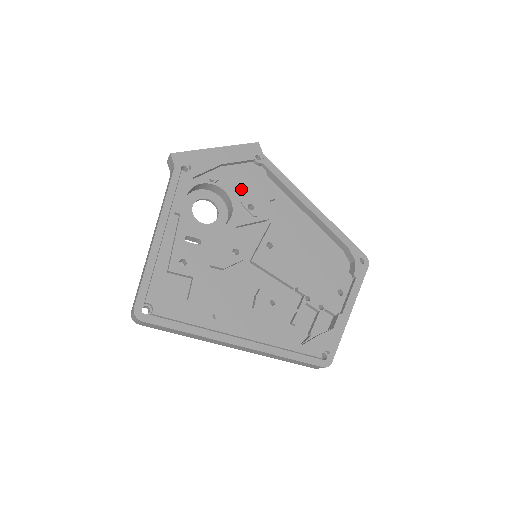
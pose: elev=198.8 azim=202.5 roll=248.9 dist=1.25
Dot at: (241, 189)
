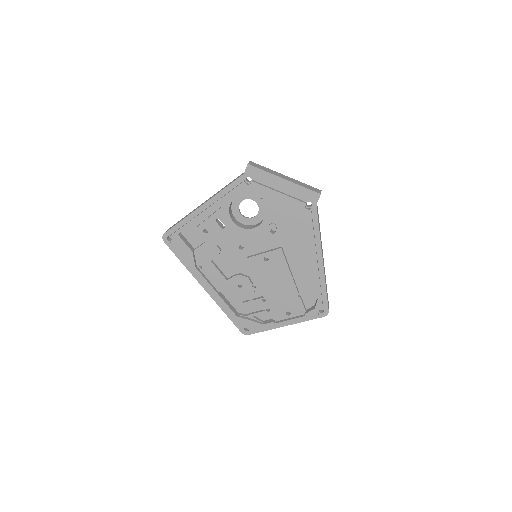
Dot at: (277, 216)
